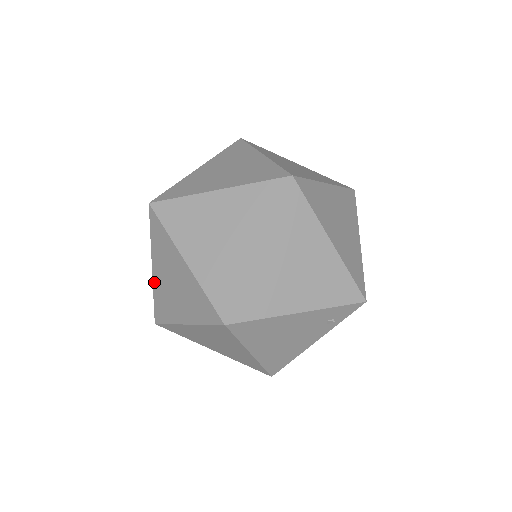
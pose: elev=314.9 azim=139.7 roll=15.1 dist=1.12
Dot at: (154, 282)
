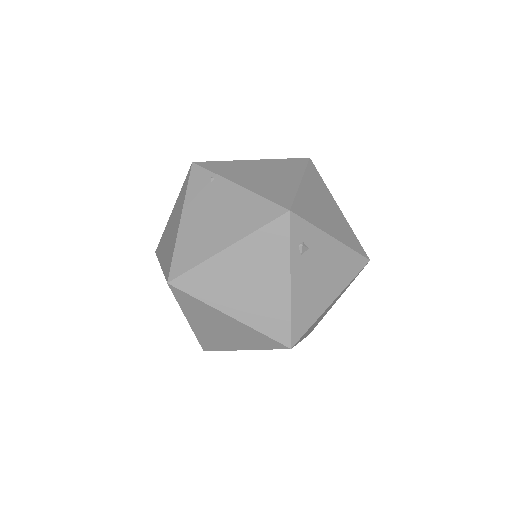
Dot at: occluded
